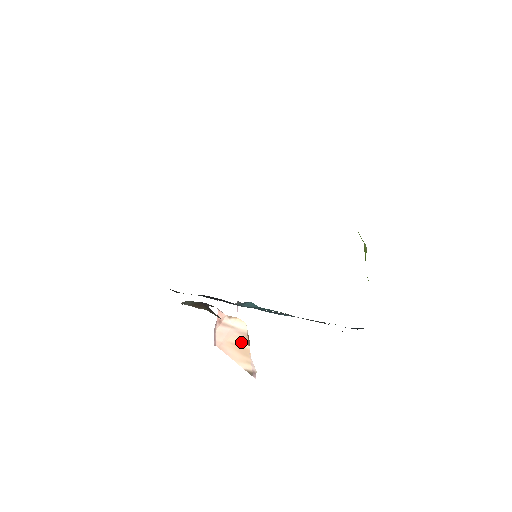
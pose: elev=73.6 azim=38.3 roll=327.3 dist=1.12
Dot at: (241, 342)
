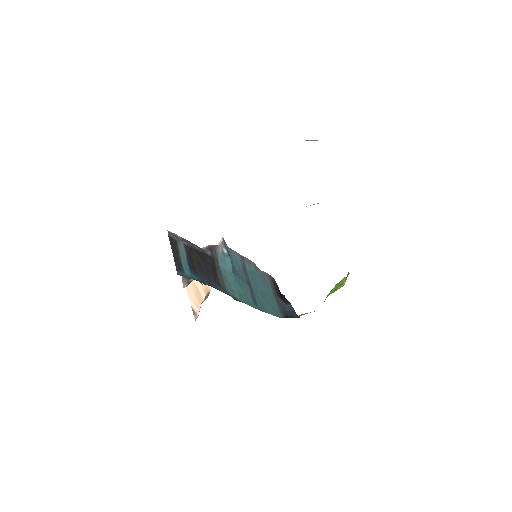
Dot at: (201, 290)
